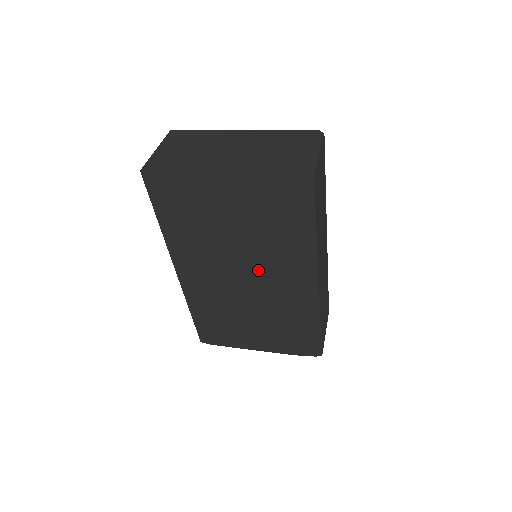
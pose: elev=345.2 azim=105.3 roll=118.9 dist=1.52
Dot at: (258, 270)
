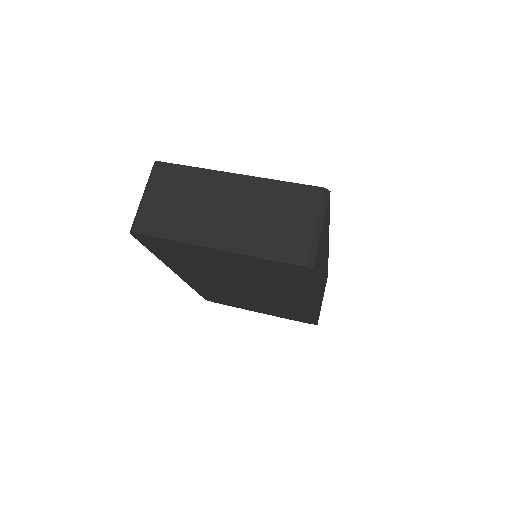
Dot at: (257, 289)
